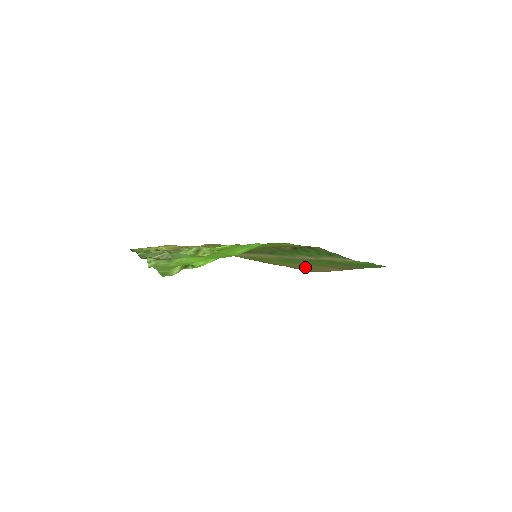
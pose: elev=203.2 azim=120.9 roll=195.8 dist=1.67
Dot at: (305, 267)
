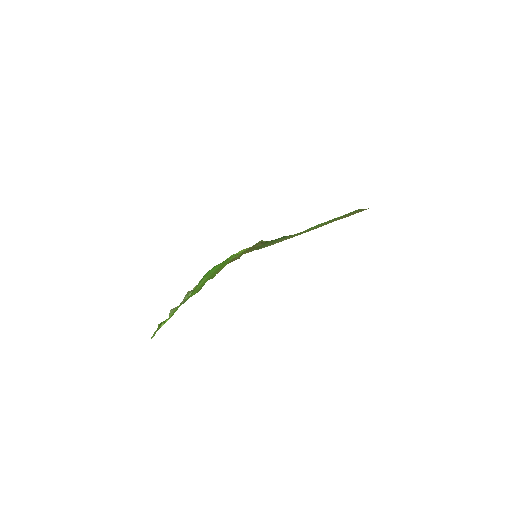
Dot at: occluded
